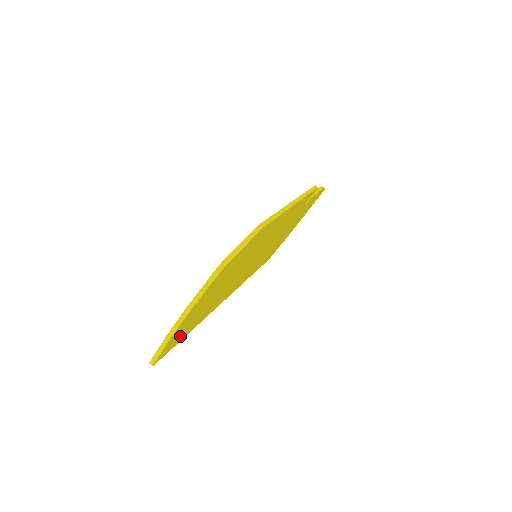
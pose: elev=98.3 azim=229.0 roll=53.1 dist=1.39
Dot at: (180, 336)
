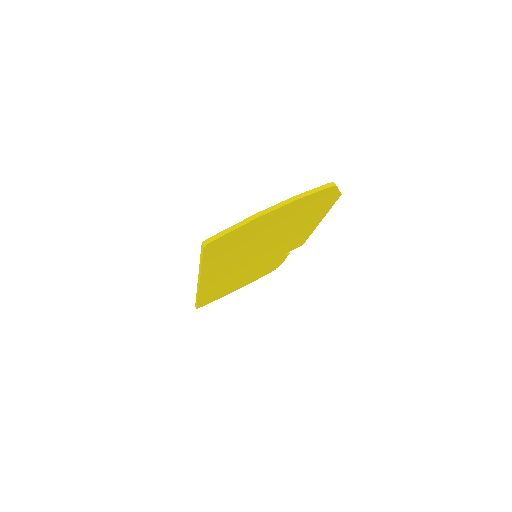
Dot at: (225, 245)
